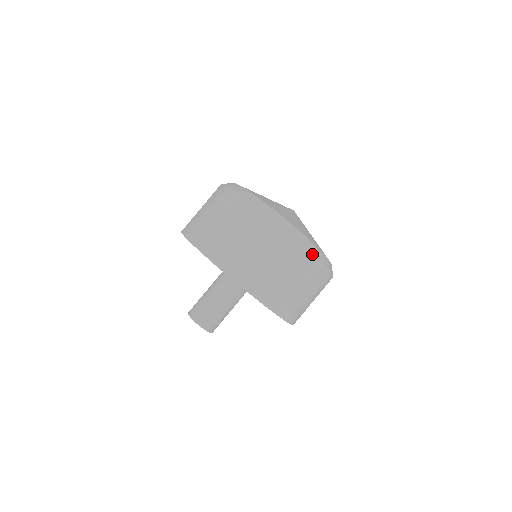
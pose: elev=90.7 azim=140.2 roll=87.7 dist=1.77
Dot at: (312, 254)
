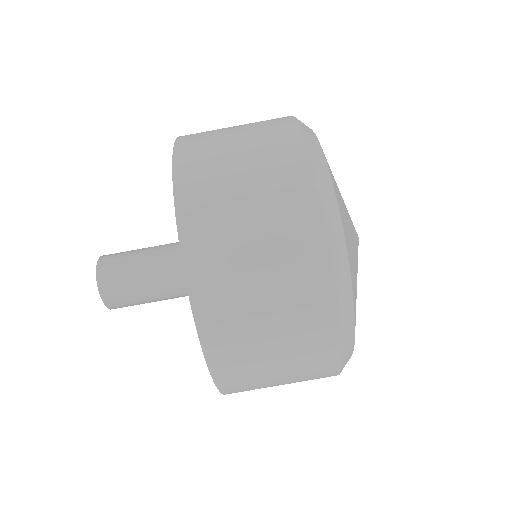
Dot at: (322, 209)
